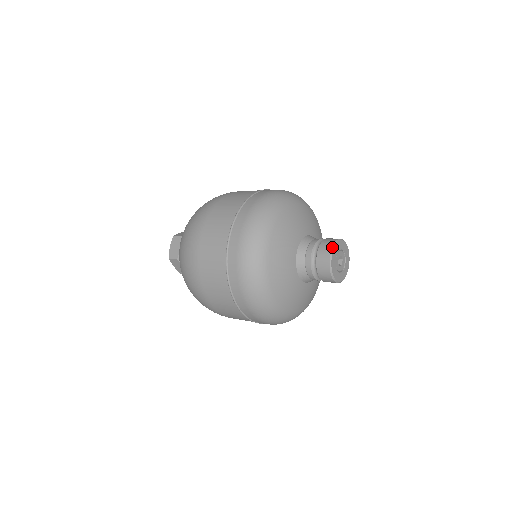
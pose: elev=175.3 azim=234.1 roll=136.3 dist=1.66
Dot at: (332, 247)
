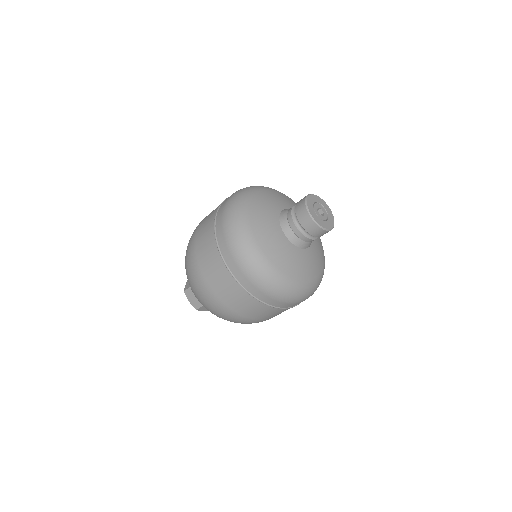
Dot at: (320, 198)
